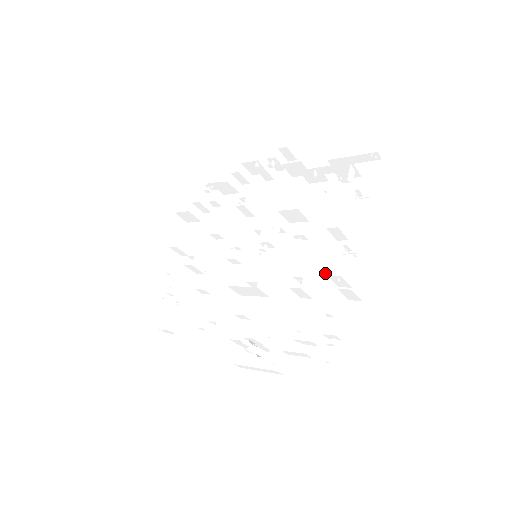
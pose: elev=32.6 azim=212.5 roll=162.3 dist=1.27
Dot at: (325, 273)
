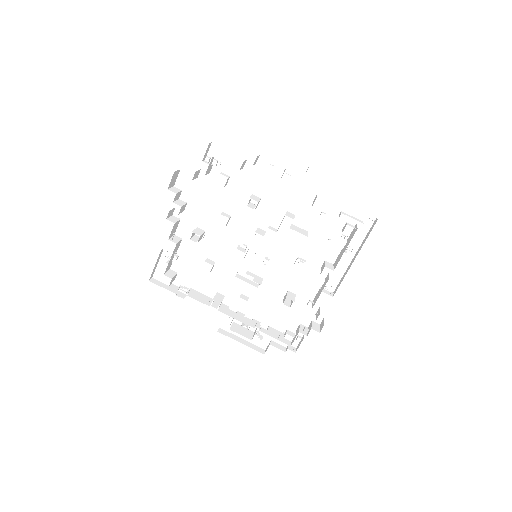
Dot at: occluded
